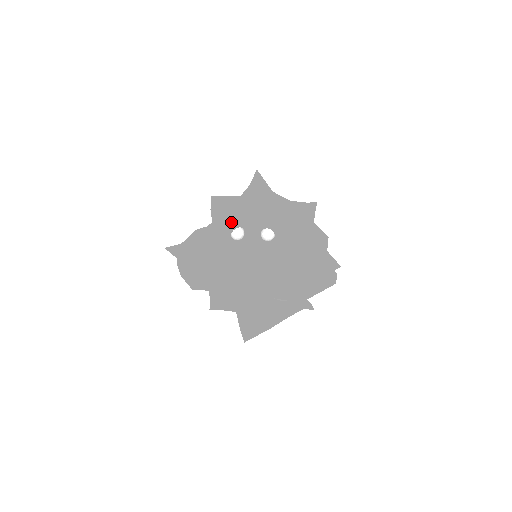
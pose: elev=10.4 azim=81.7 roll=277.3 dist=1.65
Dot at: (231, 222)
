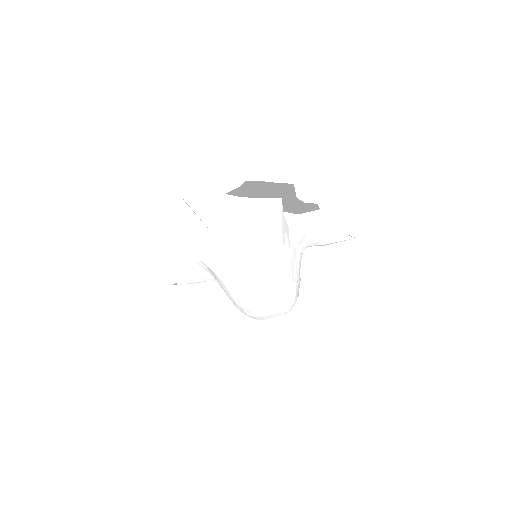
Dot at: occluded
